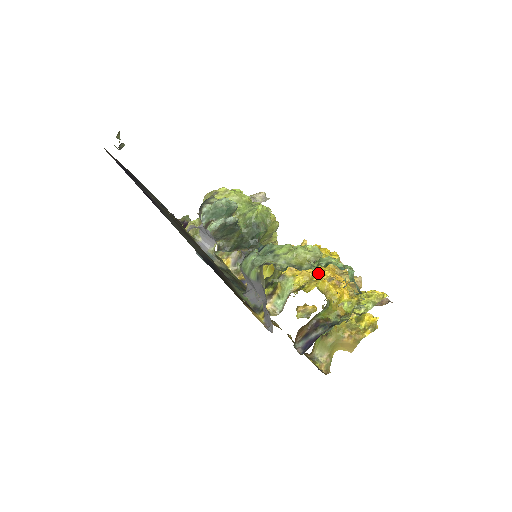
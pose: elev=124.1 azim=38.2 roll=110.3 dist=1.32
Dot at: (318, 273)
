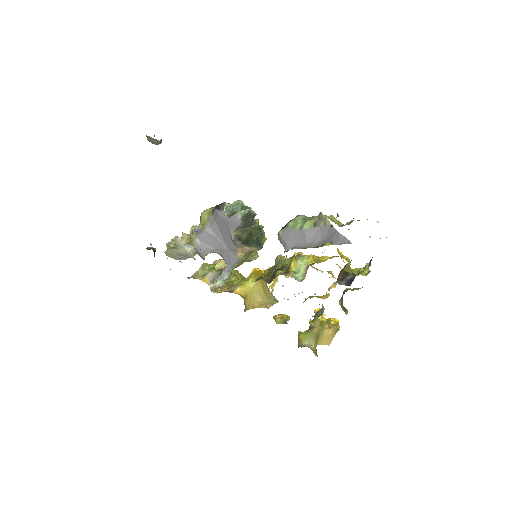
Dot at: occluded
